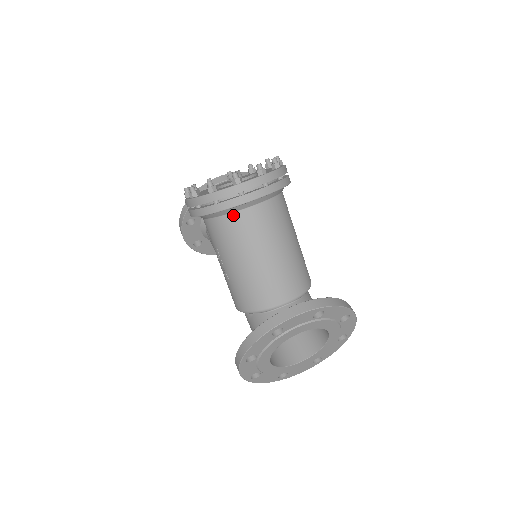
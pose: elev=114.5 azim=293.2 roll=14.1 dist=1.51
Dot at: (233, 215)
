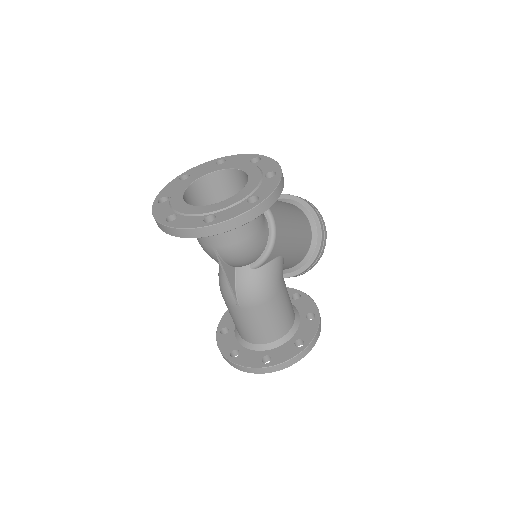
Dot at: occluded
